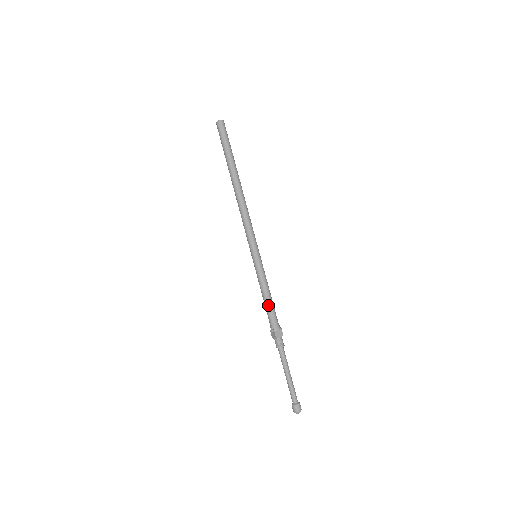
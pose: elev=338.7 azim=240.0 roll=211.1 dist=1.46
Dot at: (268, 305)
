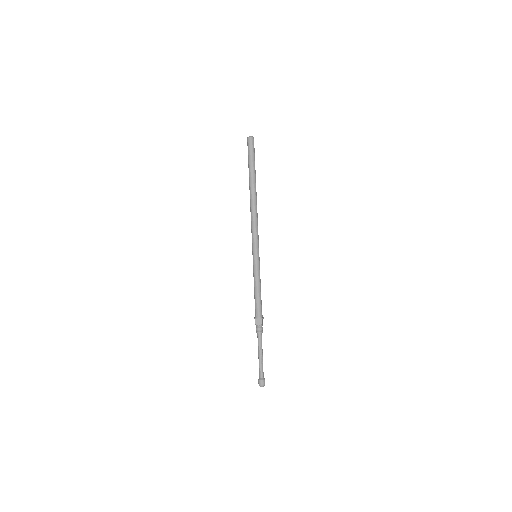
Dot at: (255, 298)
